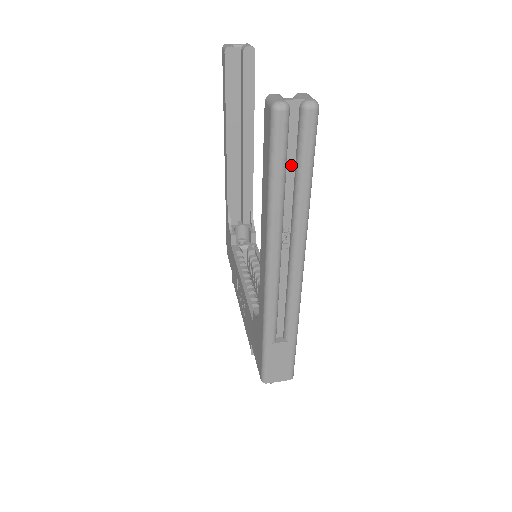
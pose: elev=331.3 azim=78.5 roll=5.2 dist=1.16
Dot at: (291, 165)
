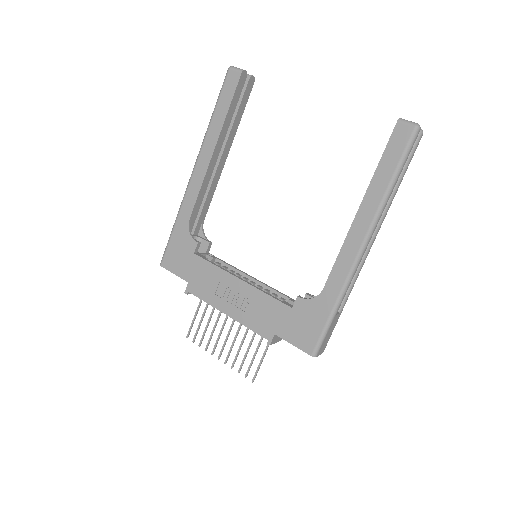
Dot at: occluded
